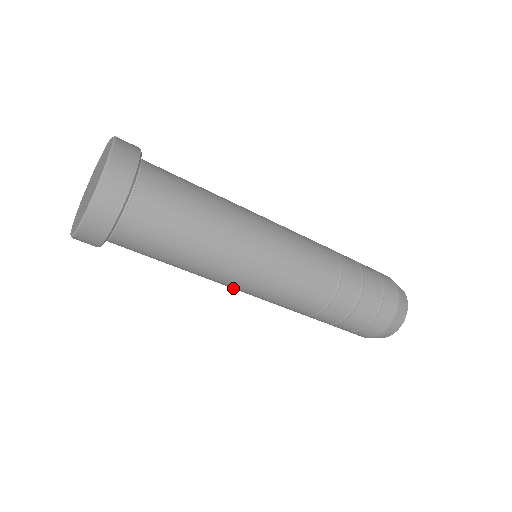
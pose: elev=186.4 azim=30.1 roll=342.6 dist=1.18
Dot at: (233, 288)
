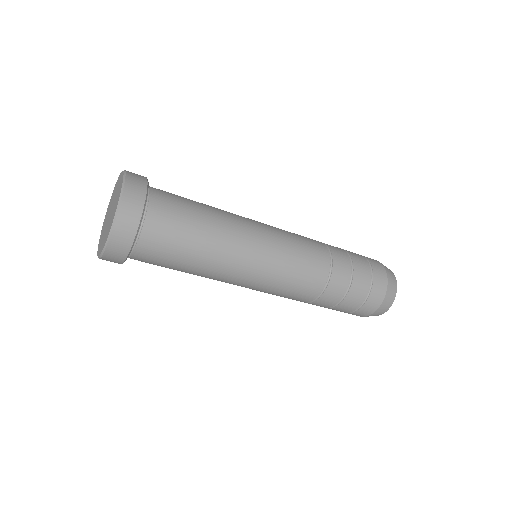
Dot at: occluded
